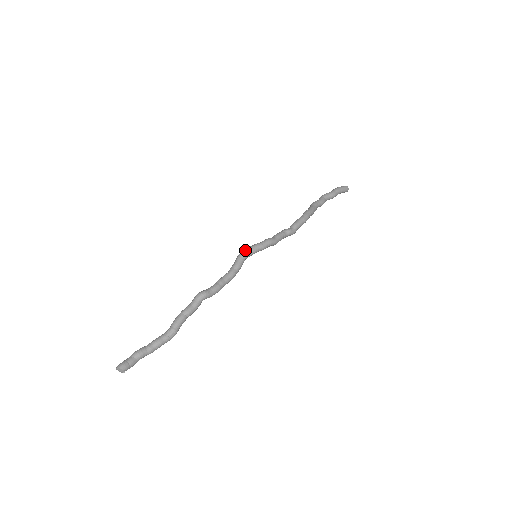
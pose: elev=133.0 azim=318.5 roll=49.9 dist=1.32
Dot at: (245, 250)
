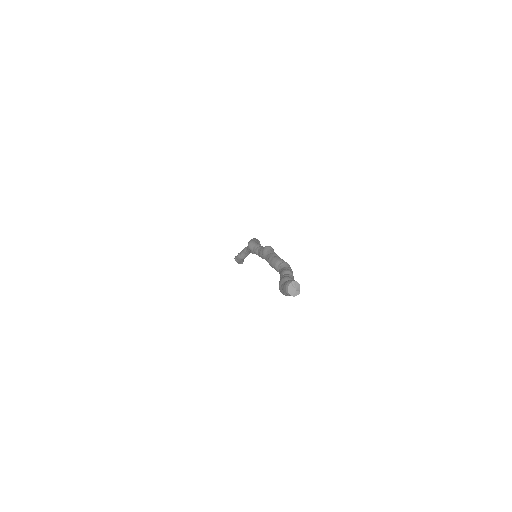
Dot at: (250, 240)
